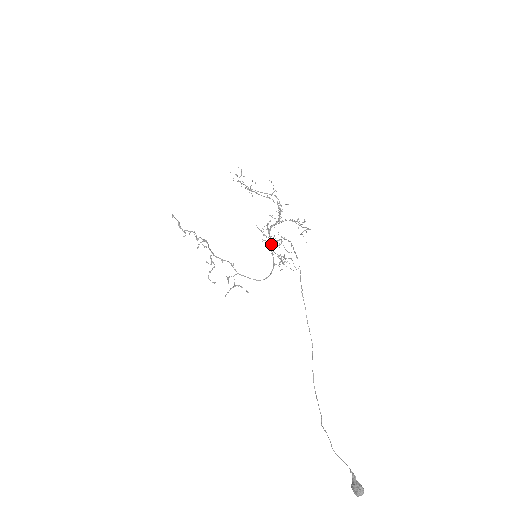
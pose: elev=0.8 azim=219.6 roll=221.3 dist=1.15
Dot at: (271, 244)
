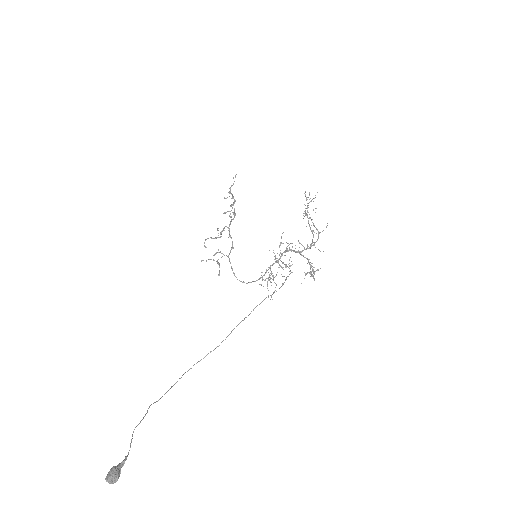
Dot at: occluded
